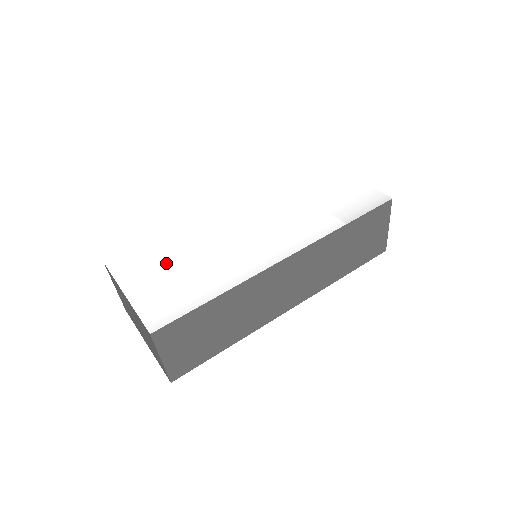
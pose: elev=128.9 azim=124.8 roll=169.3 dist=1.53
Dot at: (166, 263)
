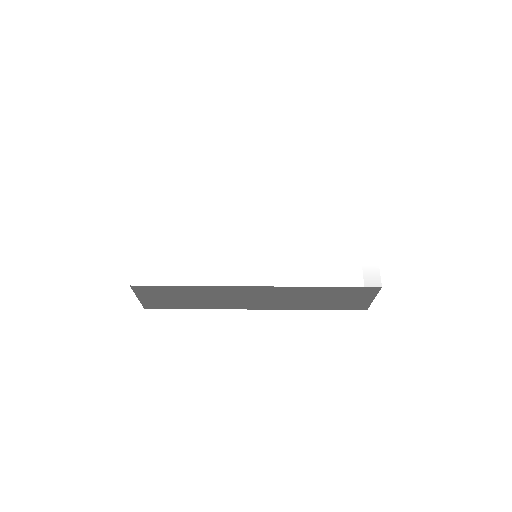
Dot at: (178, 231)
